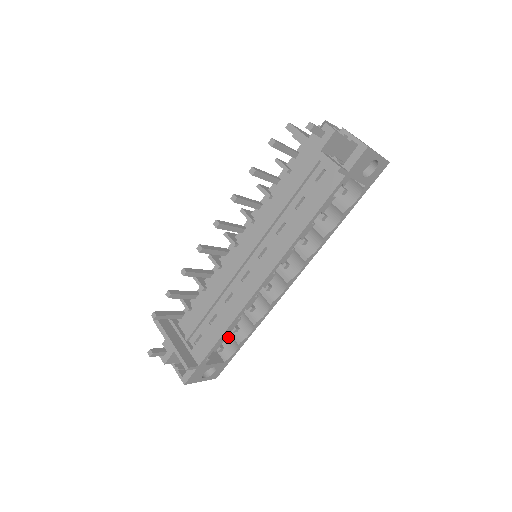
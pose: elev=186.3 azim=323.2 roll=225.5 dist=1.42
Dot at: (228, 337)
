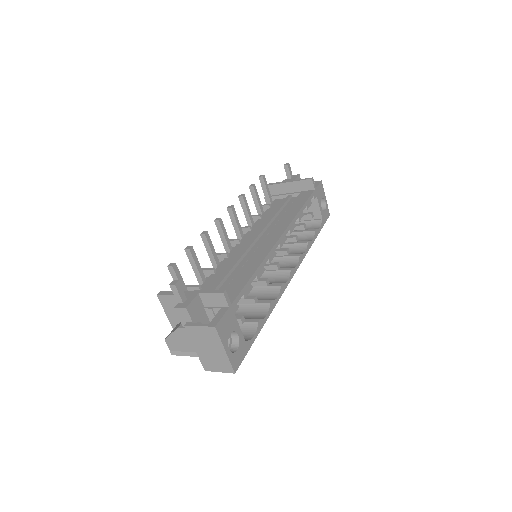
Dot at: occluded
